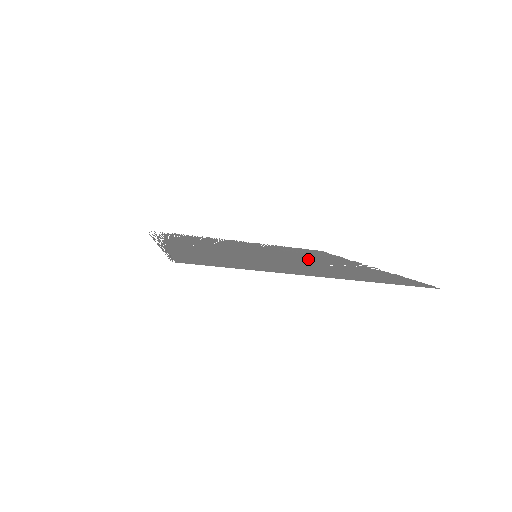
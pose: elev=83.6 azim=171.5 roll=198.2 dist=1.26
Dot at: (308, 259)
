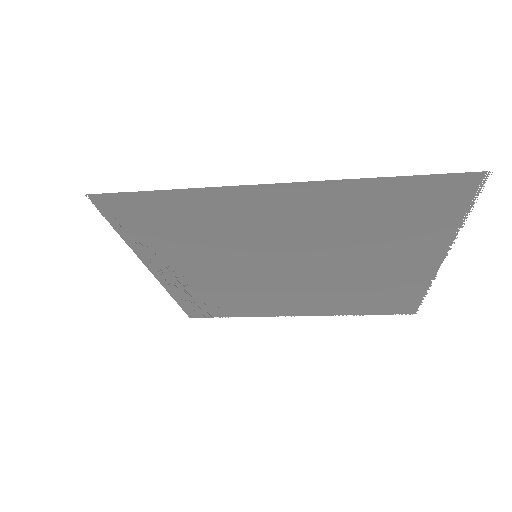
Dot at: occluded
